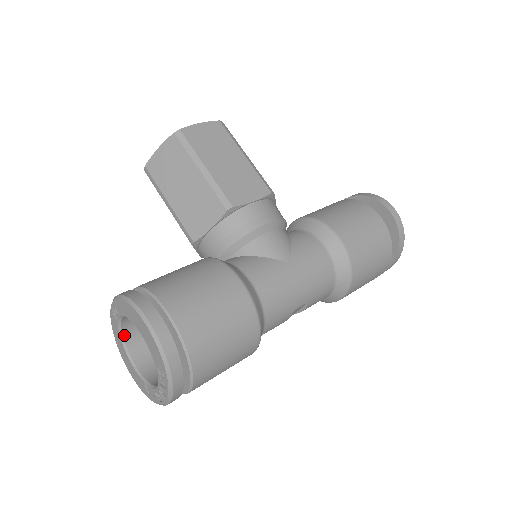
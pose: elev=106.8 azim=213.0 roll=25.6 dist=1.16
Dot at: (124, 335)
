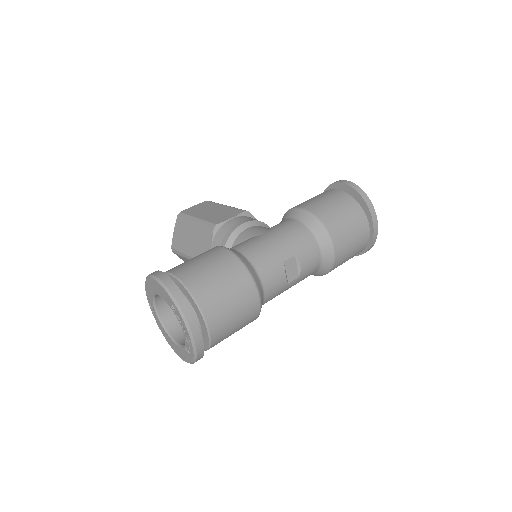
Dot at: (166, 327)
